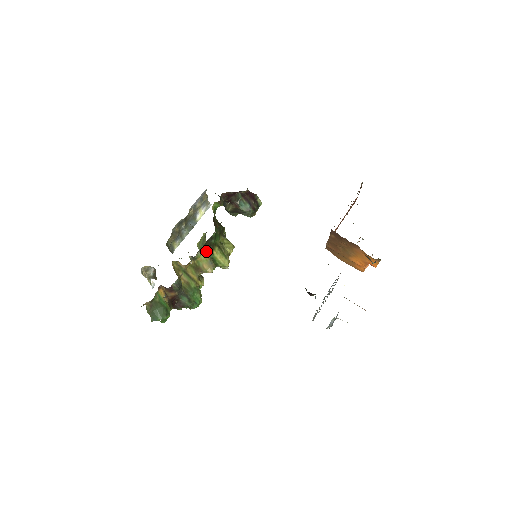
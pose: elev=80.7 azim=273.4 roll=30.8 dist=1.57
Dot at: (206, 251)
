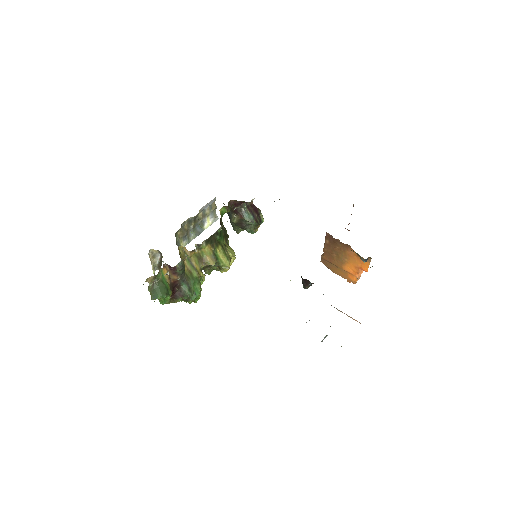
Dot at: (211, 245)
